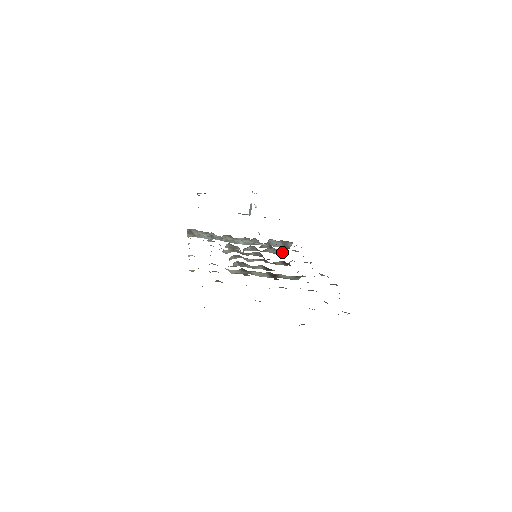
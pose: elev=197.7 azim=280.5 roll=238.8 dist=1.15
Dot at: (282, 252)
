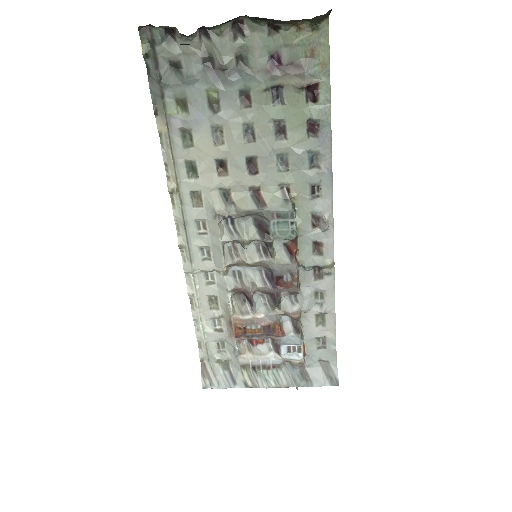
Dot at: (303, 307)
